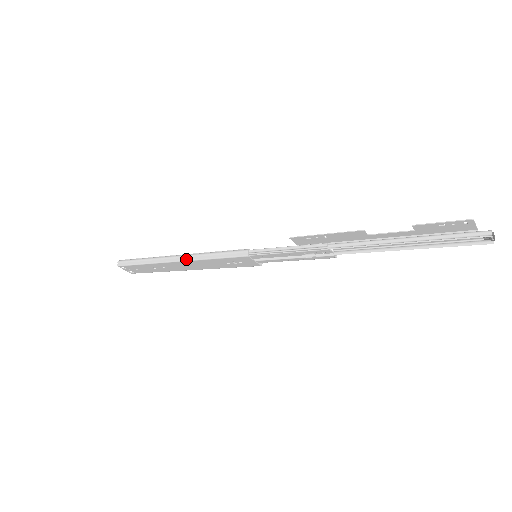
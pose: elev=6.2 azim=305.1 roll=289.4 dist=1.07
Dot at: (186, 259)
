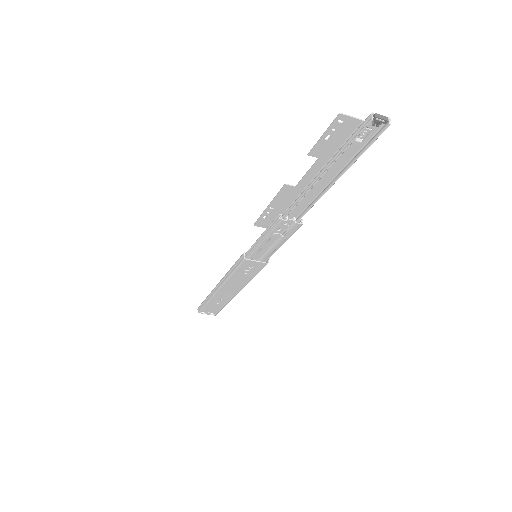
Dot at: (221, 284)
